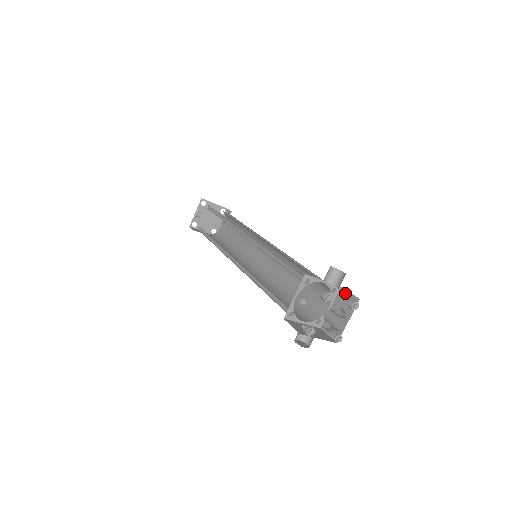
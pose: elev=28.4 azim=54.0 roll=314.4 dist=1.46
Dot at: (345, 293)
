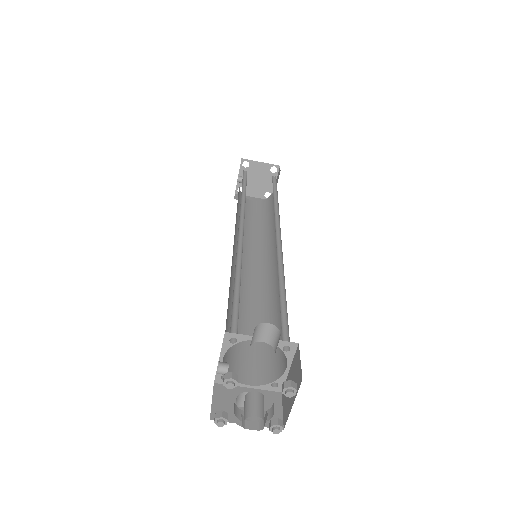
Dot at: (298, 357)
